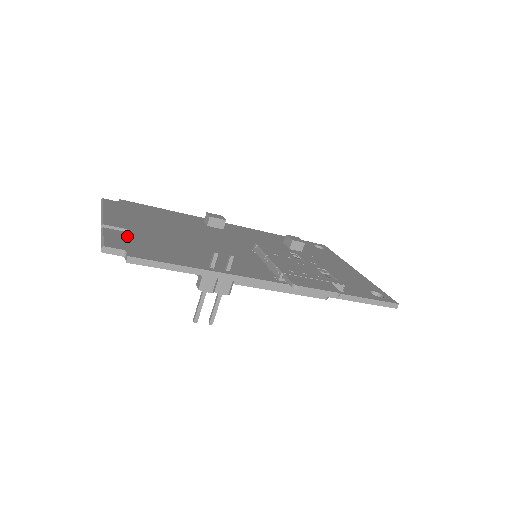
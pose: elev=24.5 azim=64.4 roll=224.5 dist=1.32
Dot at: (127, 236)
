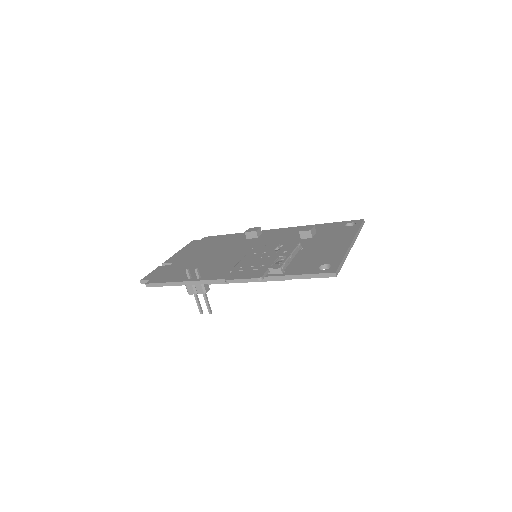
Dot at: (165, 269)
